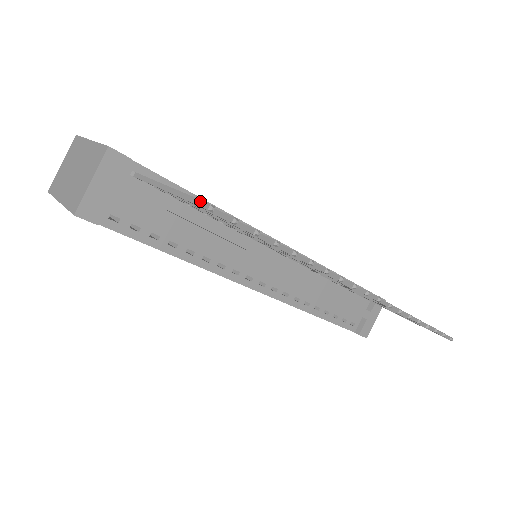
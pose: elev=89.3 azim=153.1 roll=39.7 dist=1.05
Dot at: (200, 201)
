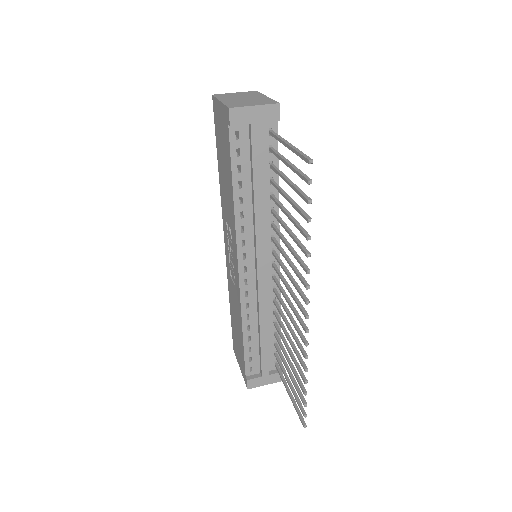
Dot at: (307, 156)
